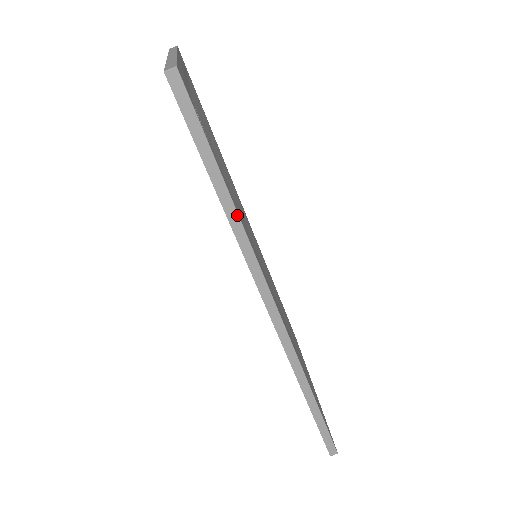
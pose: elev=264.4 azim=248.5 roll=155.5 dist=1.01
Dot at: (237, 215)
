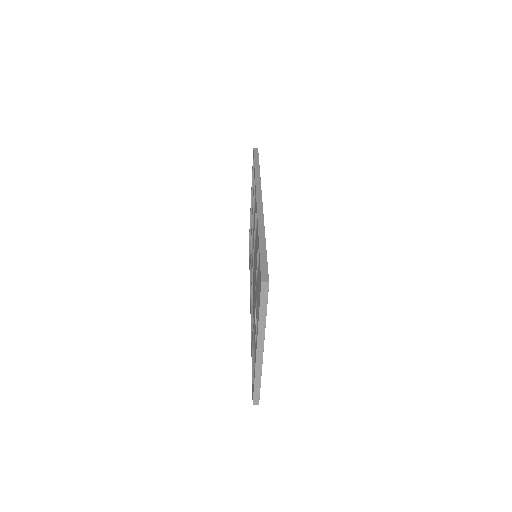
Dot at: occluded
